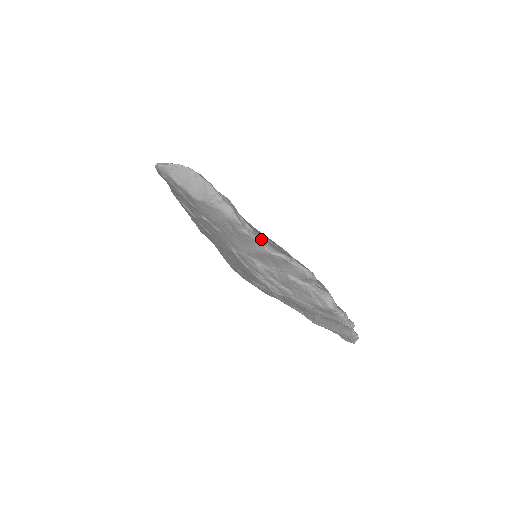
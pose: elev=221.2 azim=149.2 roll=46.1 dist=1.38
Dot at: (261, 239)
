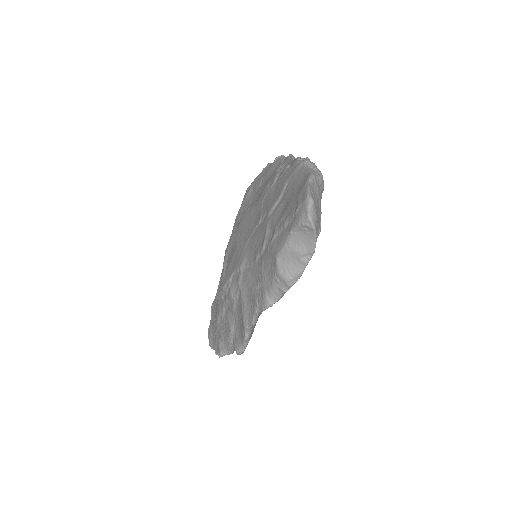
Dot at: (256, 322)
